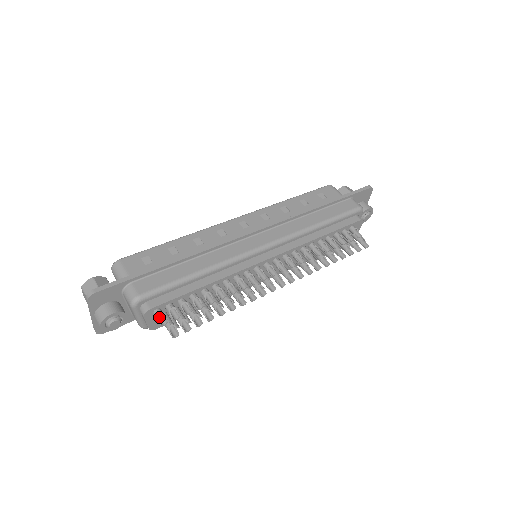
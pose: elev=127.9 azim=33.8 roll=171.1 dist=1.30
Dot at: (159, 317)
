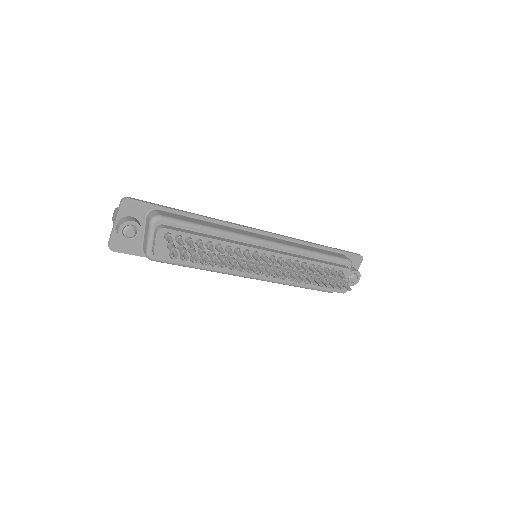
Dot at: (168, 240)
